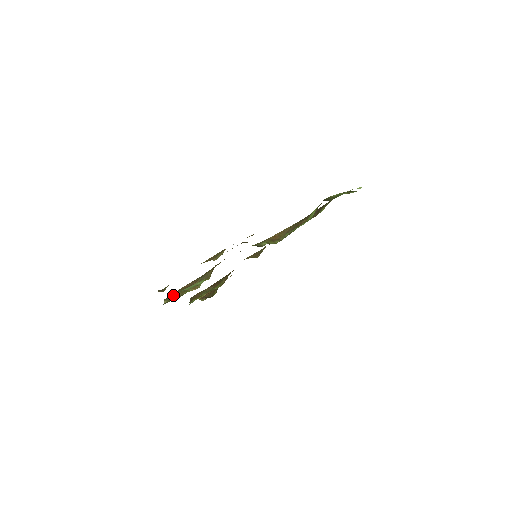
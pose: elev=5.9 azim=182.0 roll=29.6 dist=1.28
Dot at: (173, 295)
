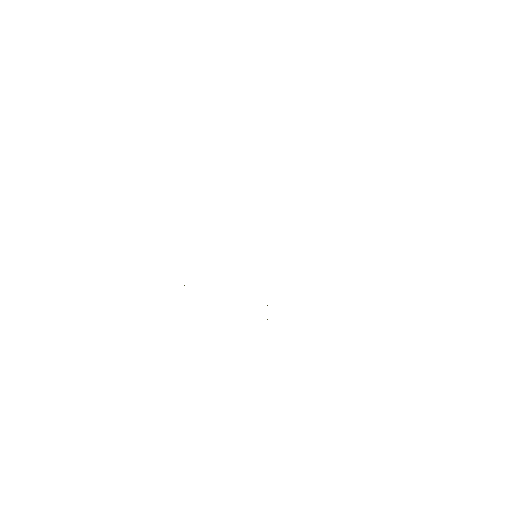
Dot at: occluded
